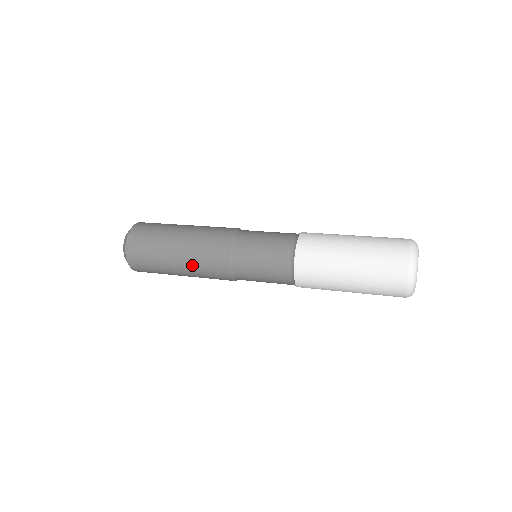
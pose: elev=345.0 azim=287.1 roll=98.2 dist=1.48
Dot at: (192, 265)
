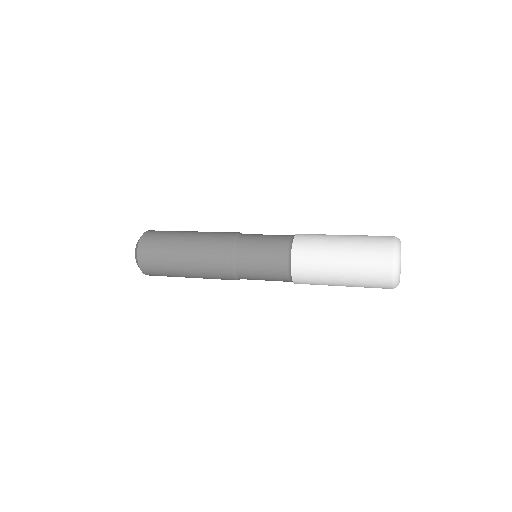
Dot at: (204, 278)
